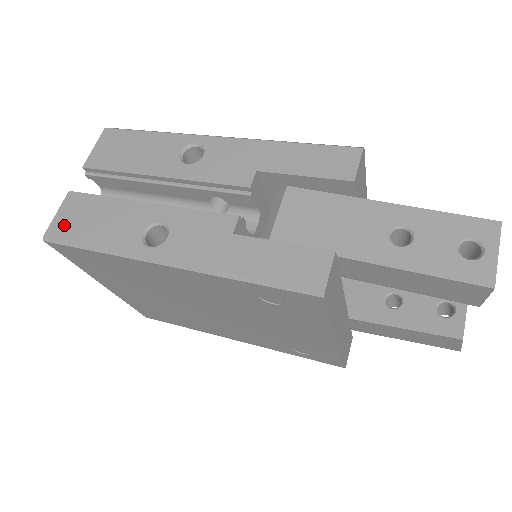
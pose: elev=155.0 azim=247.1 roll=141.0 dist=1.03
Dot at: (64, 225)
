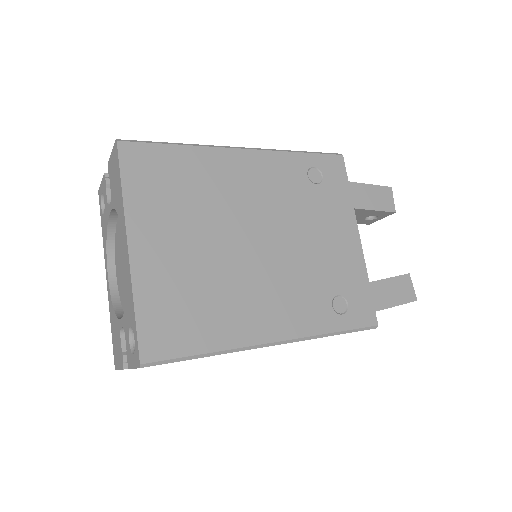
Dot at: occluded
